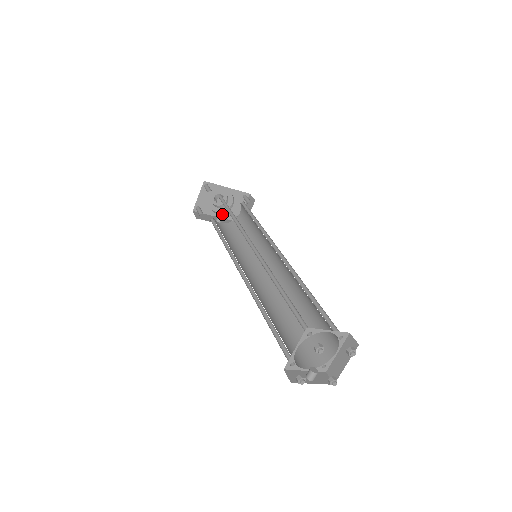
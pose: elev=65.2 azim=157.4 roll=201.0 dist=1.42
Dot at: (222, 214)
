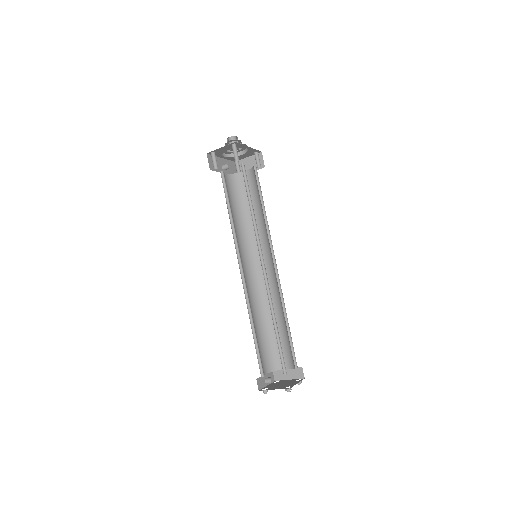
Dot at: (228, 157)
